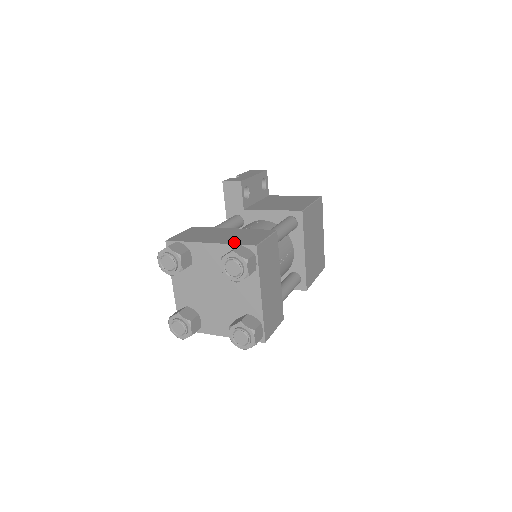
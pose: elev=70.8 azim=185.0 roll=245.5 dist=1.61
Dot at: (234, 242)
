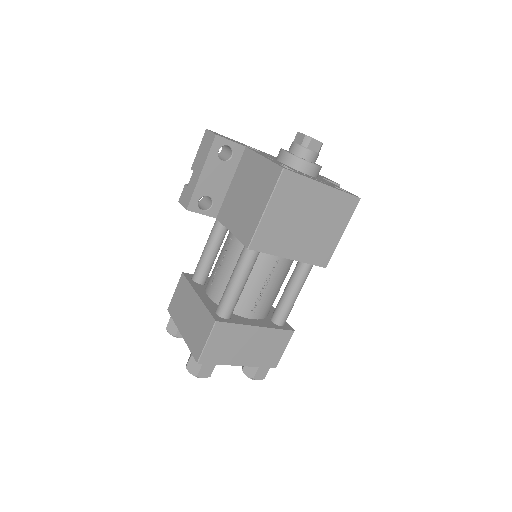
Dot at: (190, 344)
